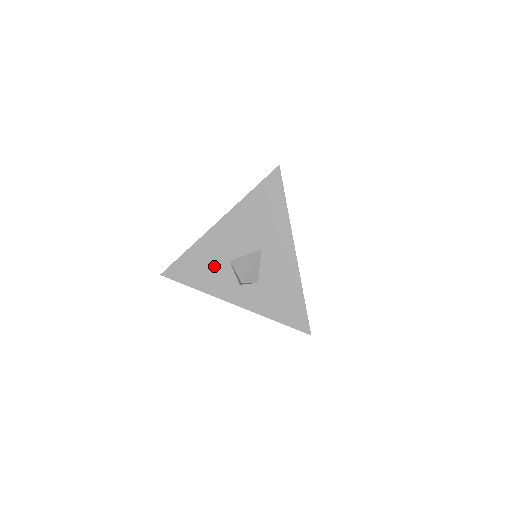
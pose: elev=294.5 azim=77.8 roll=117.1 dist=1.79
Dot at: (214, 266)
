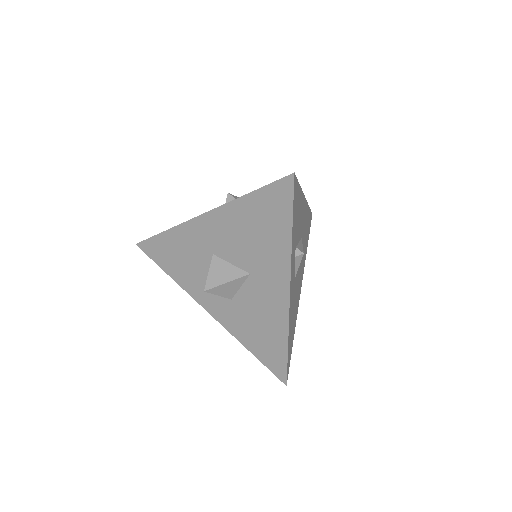
Dot at: occluded
